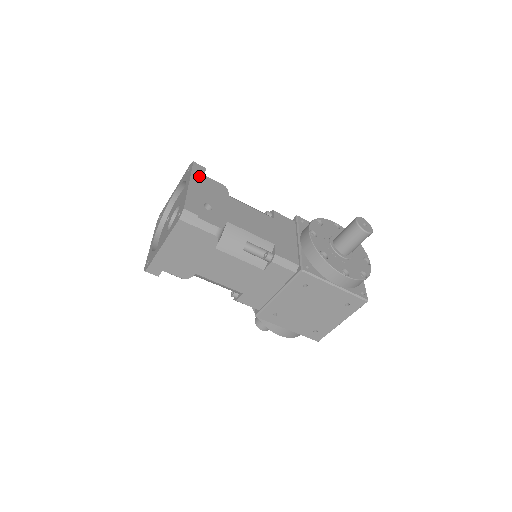
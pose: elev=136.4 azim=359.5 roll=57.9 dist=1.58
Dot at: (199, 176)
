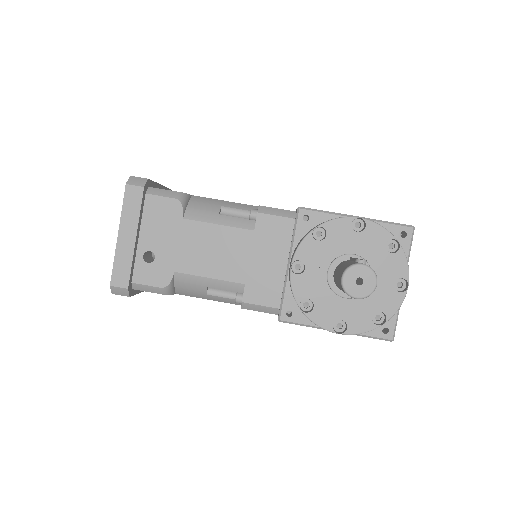
Dot at: (133, 211)
